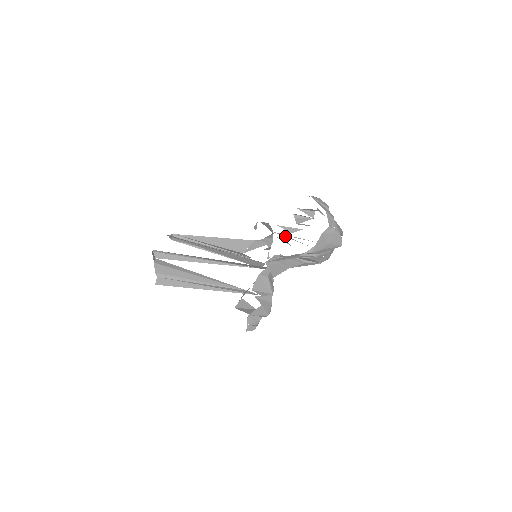
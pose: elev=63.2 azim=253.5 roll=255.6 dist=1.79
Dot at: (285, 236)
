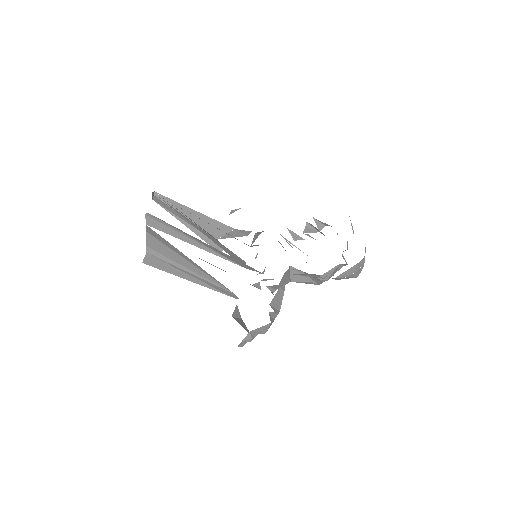
Dot at: occluded
